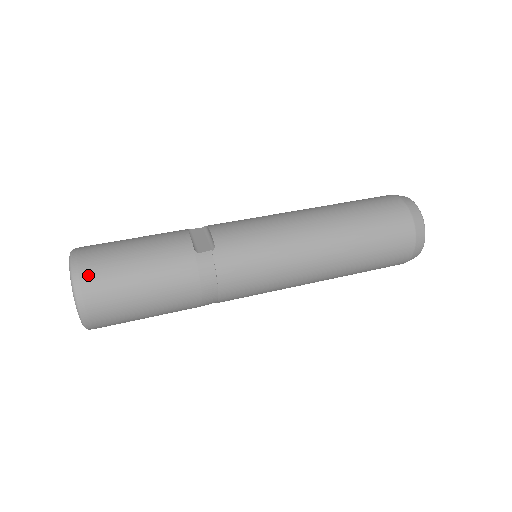
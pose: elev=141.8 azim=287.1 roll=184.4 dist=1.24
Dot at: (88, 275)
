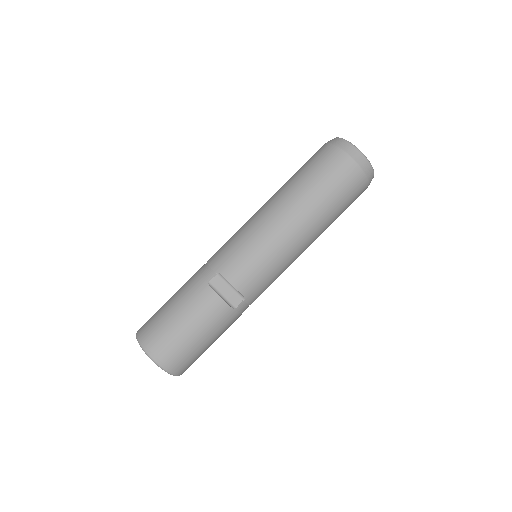
Dot at: (179, 367)
